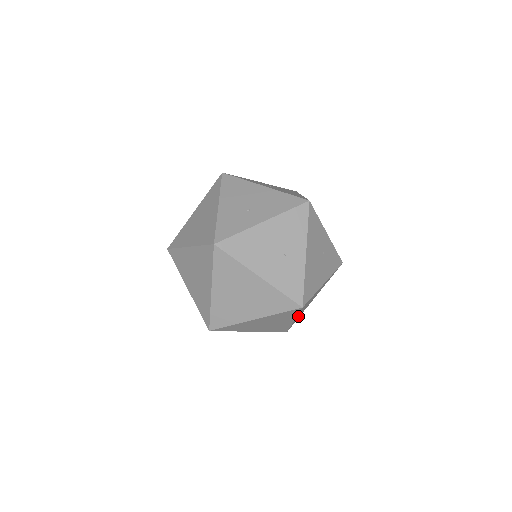
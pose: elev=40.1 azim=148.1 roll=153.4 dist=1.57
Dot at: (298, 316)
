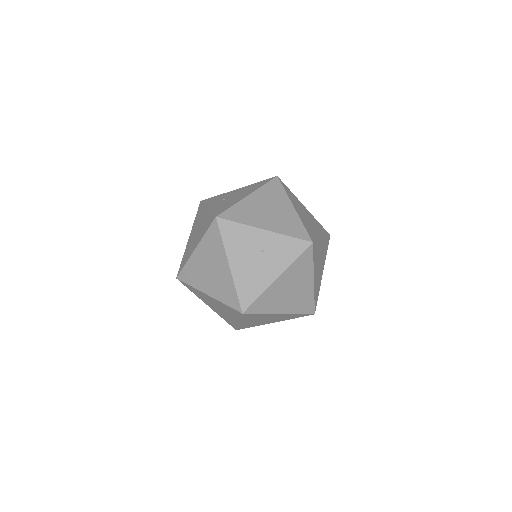
Dot at: (293, 305)
